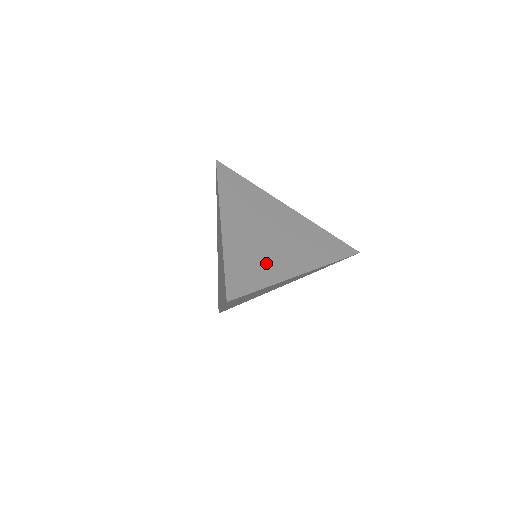
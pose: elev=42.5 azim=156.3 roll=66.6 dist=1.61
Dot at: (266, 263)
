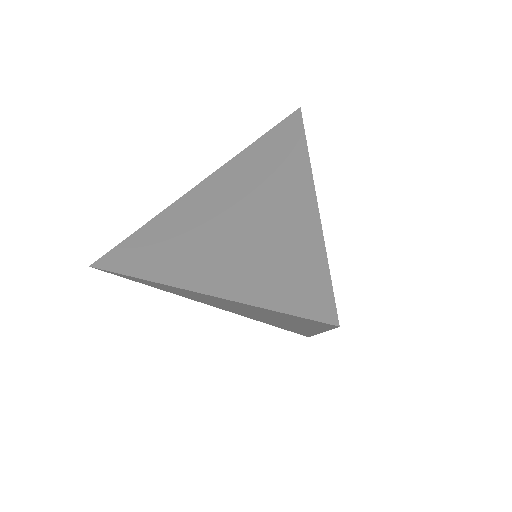
Dot at: (282, 240)
